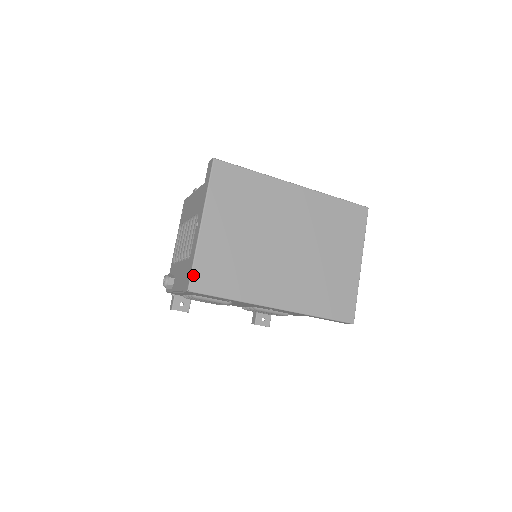
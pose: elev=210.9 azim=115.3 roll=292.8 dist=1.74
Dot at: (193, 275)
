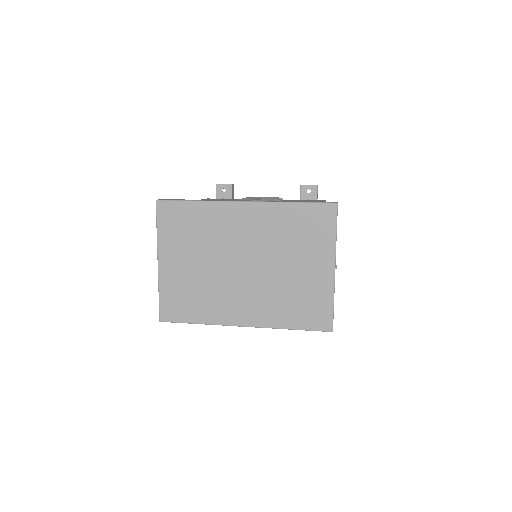
Dot at: (161, 308)
